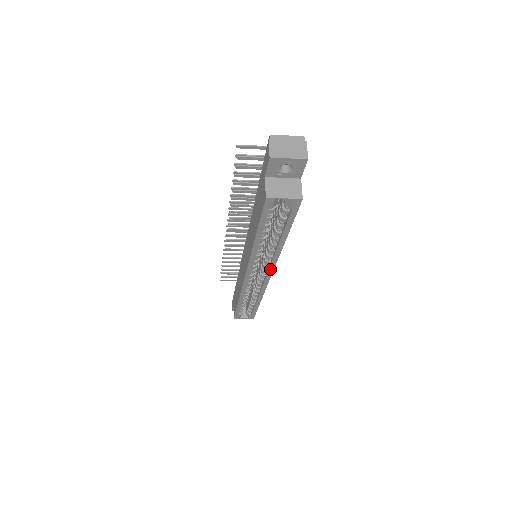
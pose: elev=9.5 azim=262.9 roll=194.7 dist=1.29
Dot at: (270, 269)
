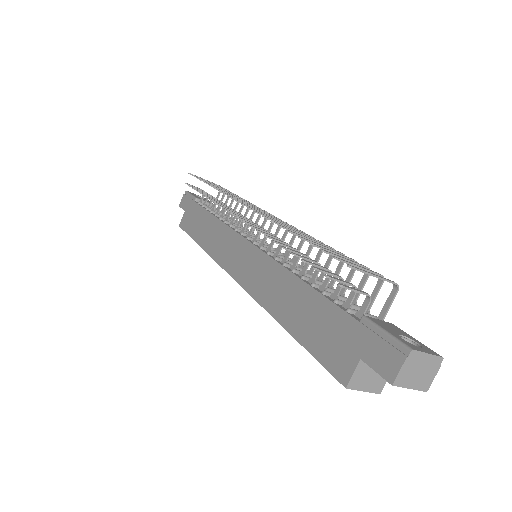
Dot at: occluded
